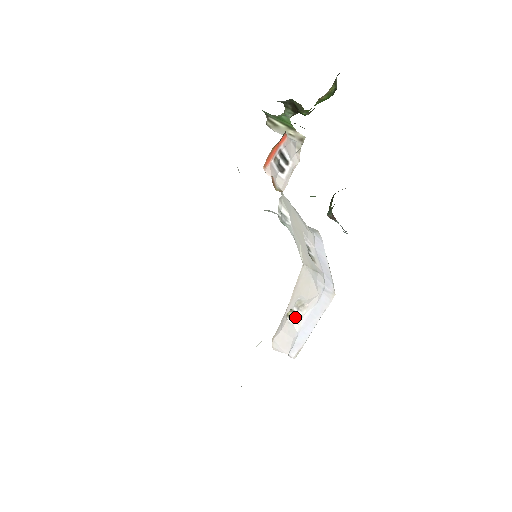
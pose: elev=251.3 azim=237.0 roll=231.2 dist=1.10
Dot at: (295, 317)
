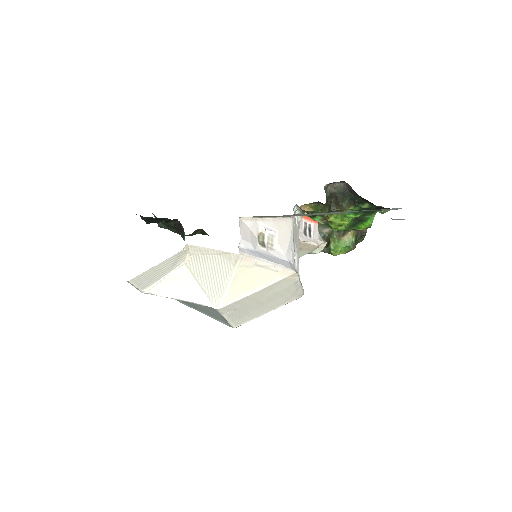
Dot at: (262, 244)
